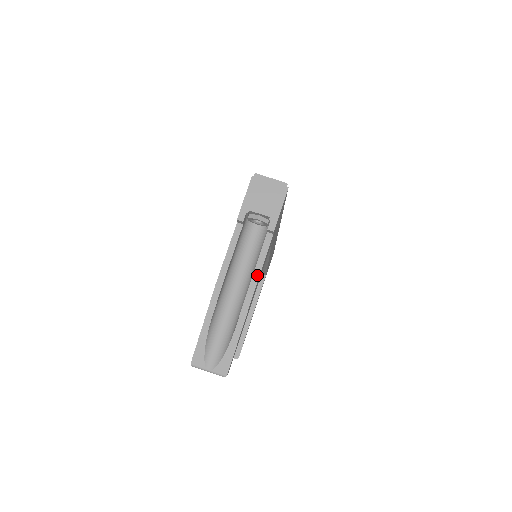
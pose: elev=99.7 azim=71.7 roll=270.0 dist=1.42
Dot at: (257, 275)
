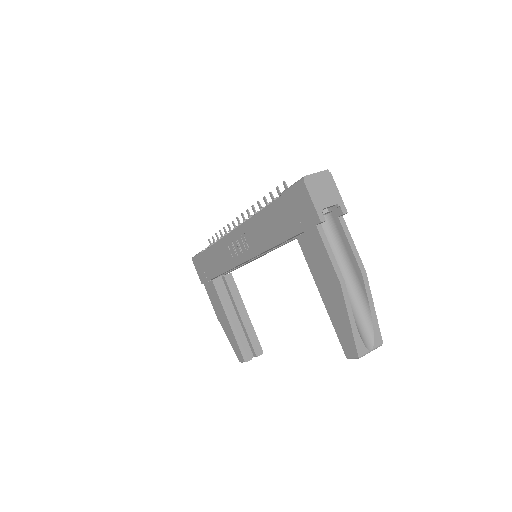
Dot at: (357, 254)
